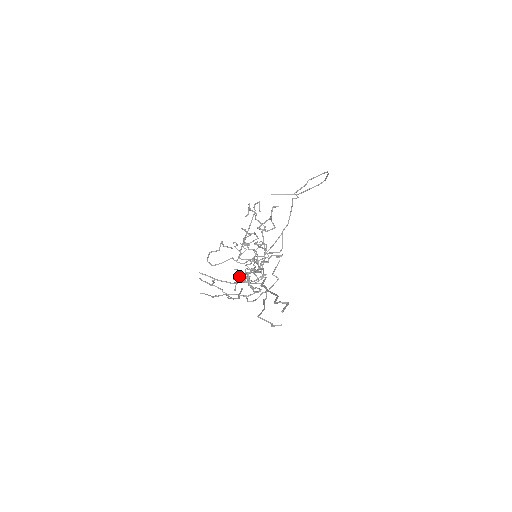
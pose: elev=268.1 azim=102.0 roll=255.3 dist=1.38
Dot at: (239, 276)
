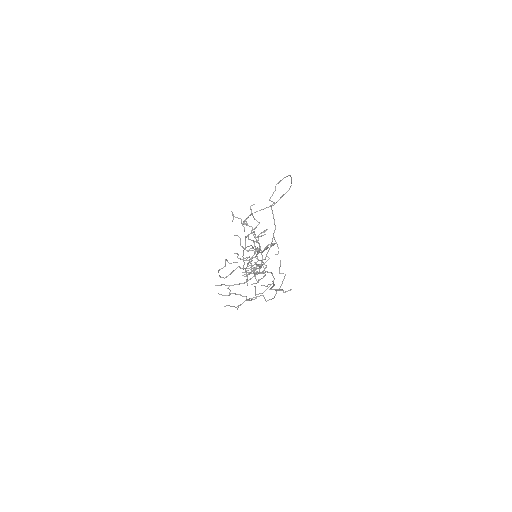
Dot at: (245, 270)
